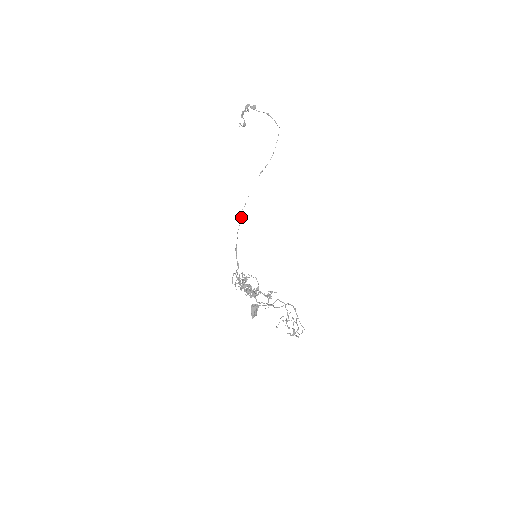
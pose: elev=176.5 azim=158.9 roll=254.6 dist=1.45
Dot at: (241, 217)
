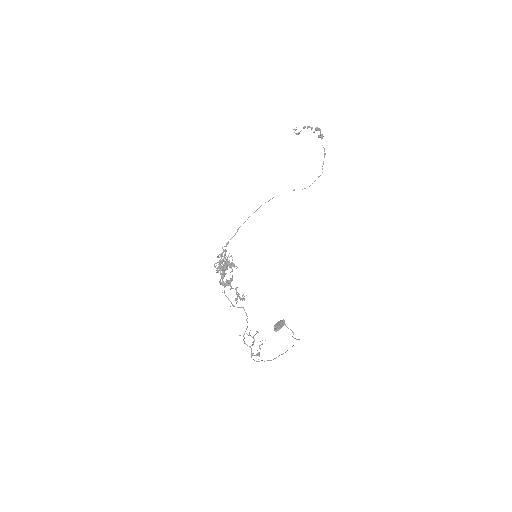
Dot at: (259, 207)
